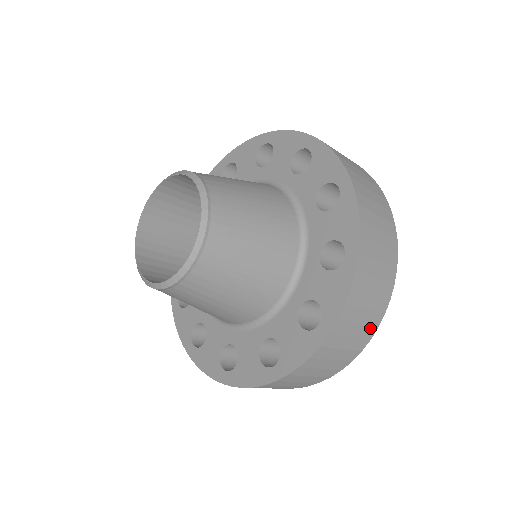
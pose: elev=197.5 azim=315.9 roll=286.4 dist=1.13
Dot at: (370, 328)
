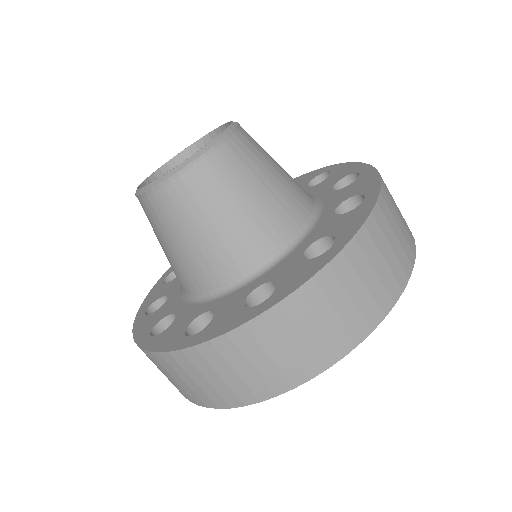
Dot at: occluded
